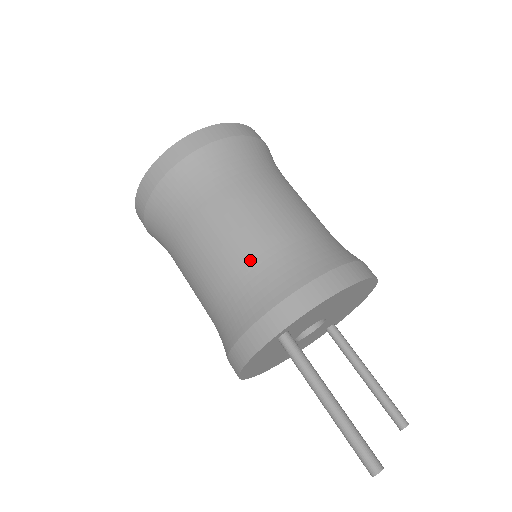
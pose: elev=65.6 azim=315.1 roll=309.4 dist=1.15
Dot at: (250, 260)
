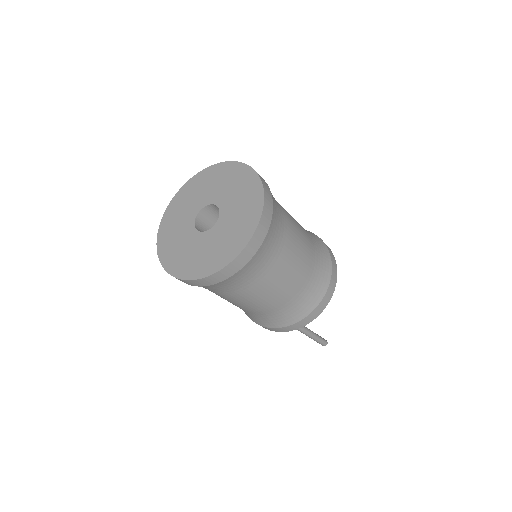
Dot at: (277, 308)
